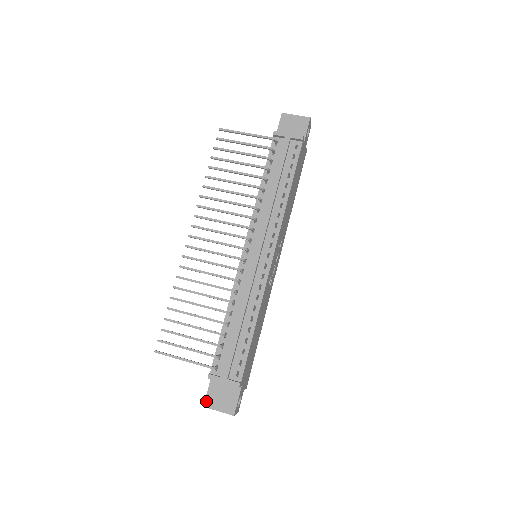
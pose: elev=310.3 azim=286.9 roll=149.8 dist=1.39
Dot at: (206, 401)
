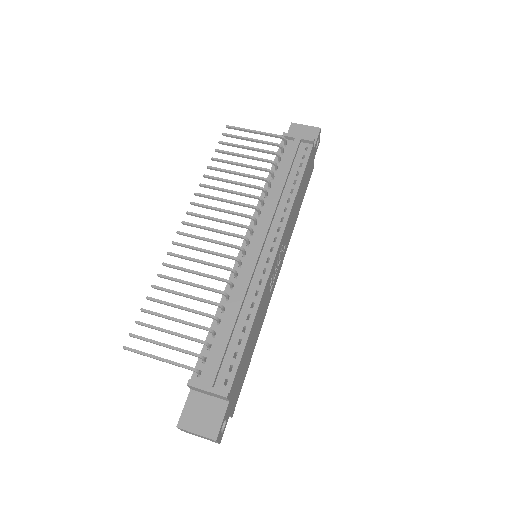
Dot at: (181, 420)
